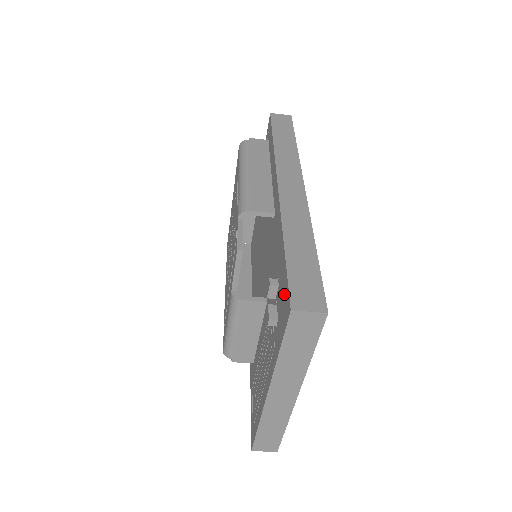
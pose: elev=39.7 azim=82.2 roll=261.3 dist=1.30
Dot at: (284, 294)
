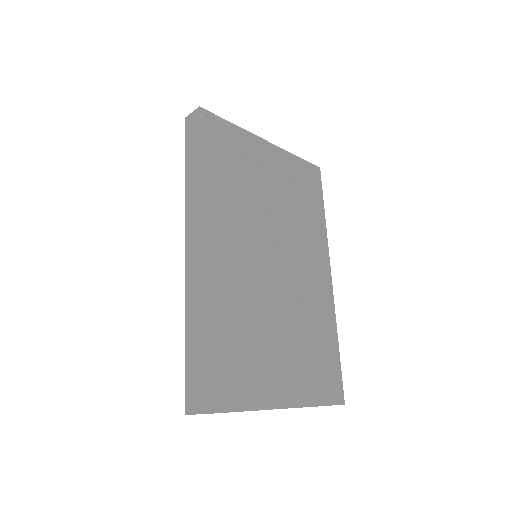
Dot at: occluded
